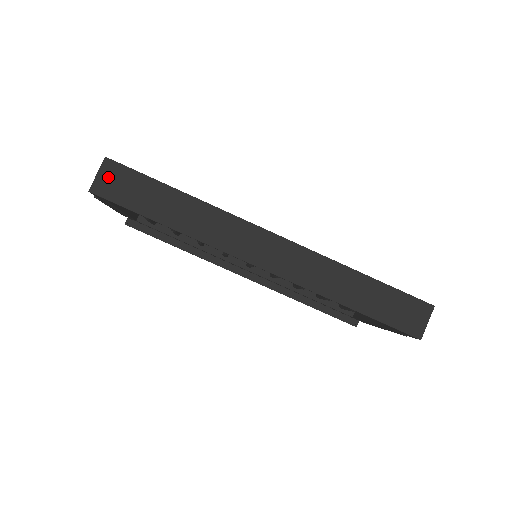
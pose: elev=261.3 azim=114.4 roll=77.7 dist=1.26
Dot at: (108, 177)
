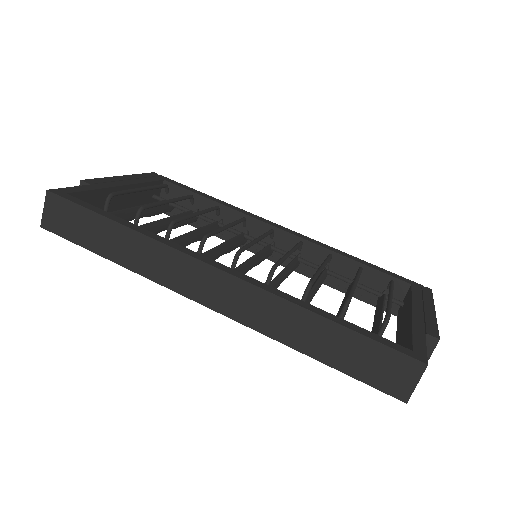
Dot at: (53, 211)
